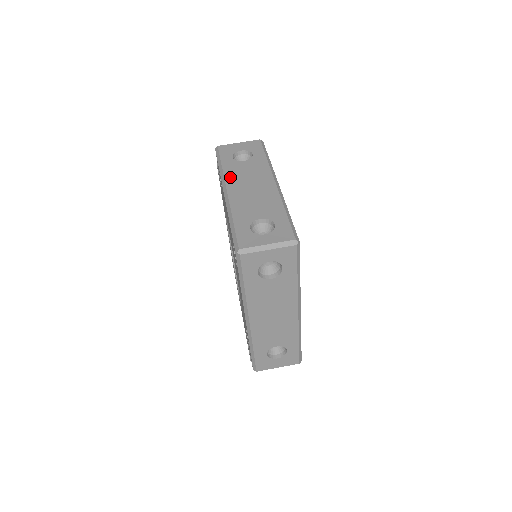
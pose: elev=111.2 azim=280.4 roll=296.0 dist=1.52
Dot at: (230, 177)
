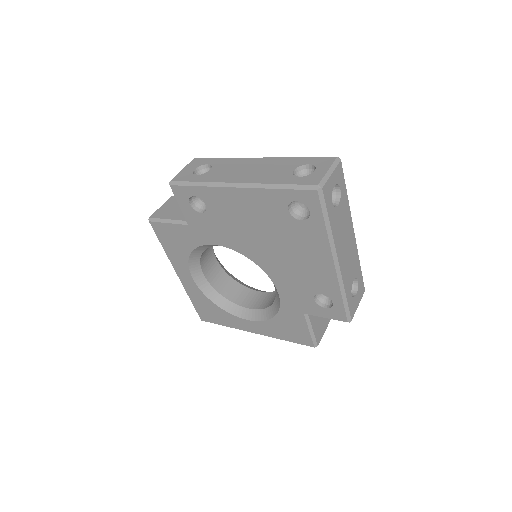
Dot at: (222, 179)
